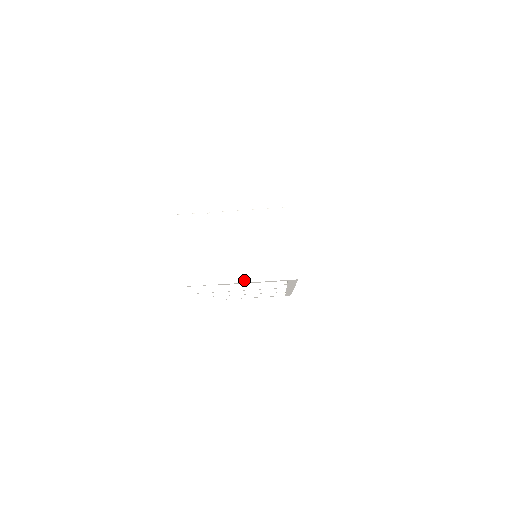
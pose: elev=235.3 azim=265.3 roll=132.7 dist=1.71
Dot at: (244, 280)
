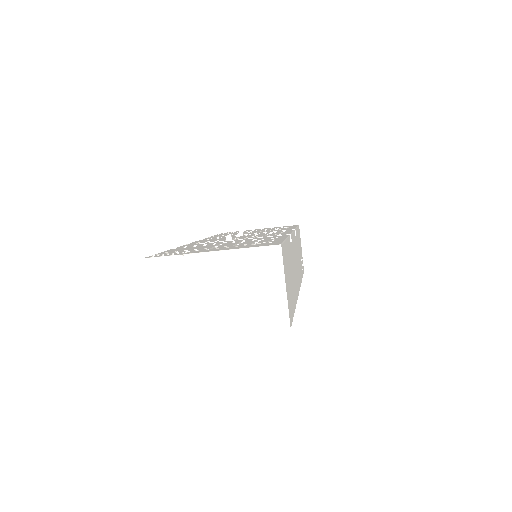
Dot at: (229, 331)
